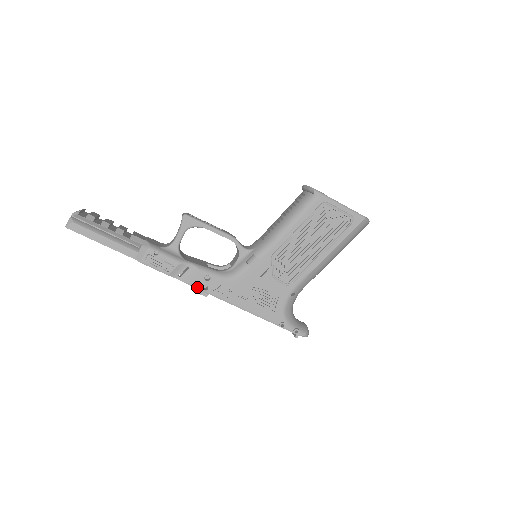
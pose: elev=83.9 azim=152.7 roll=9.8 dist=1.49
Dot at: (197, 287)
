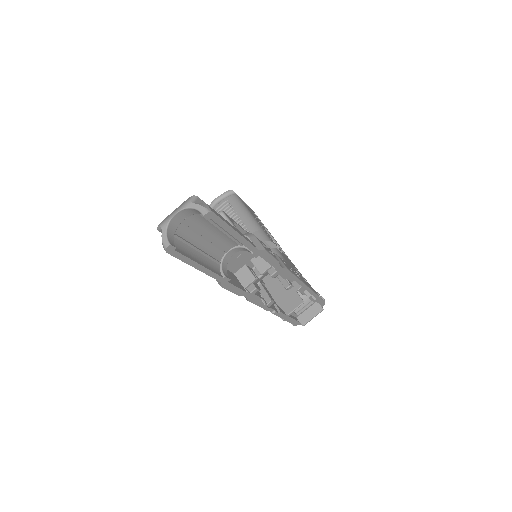
Dot at: (290, 271)
